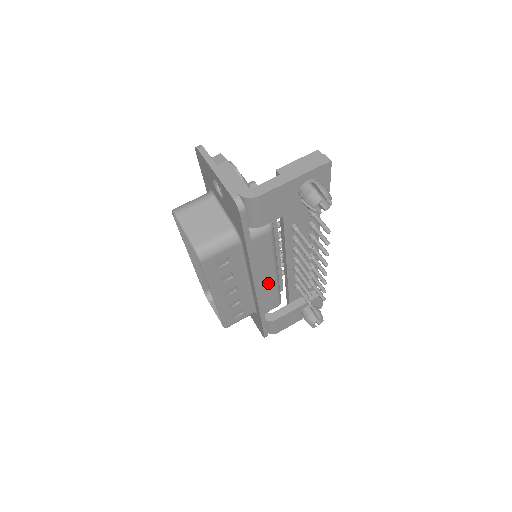
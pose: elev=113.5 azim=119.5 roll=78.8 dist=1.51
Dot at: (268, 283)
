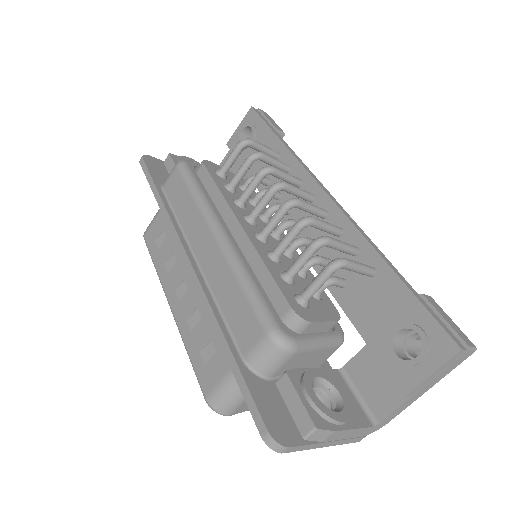
Dot at: occluded
